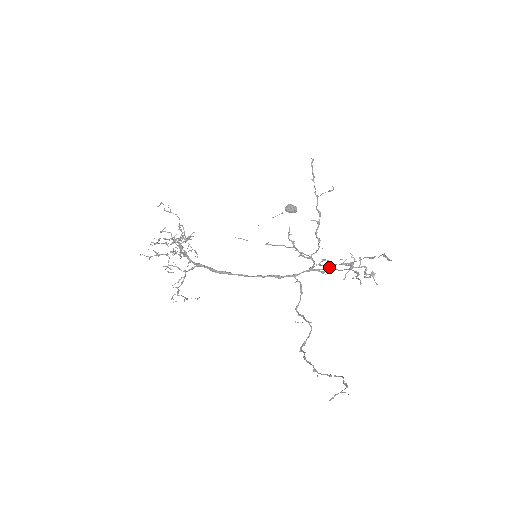
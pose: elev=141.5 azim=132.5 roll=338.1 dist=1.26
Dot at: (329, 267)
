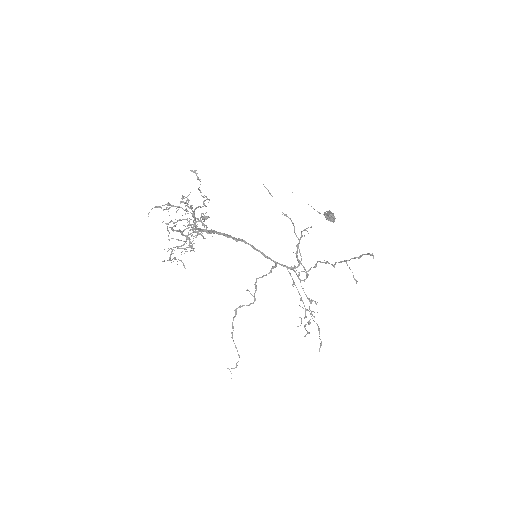
Dot at: occluded
